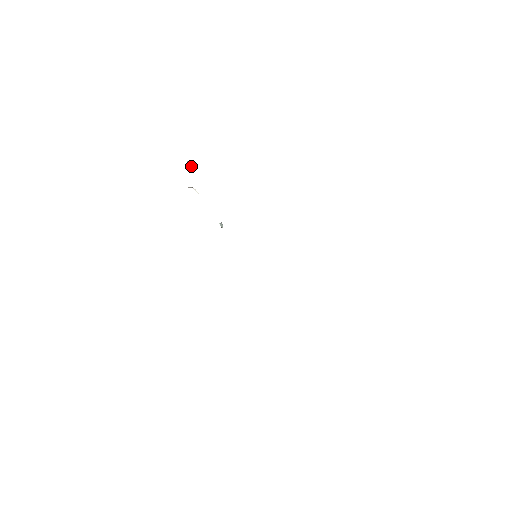
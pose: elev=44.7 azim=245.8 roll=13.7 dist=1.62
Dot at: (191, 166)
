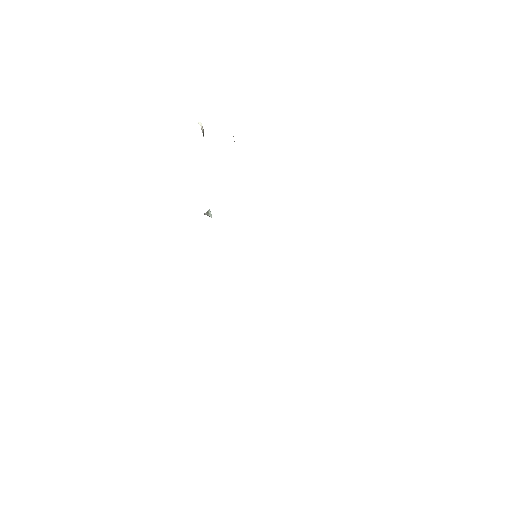
Dot at: (202, 128)
